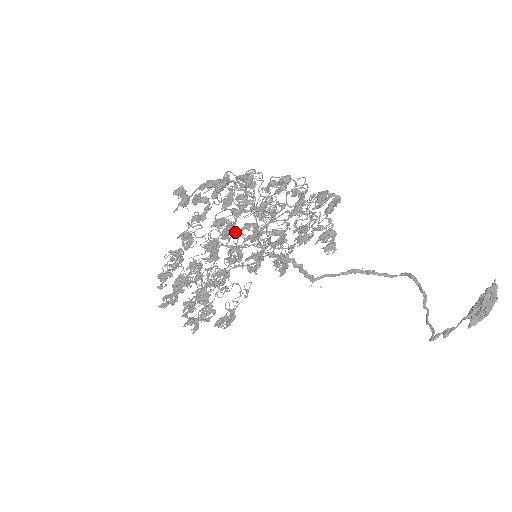
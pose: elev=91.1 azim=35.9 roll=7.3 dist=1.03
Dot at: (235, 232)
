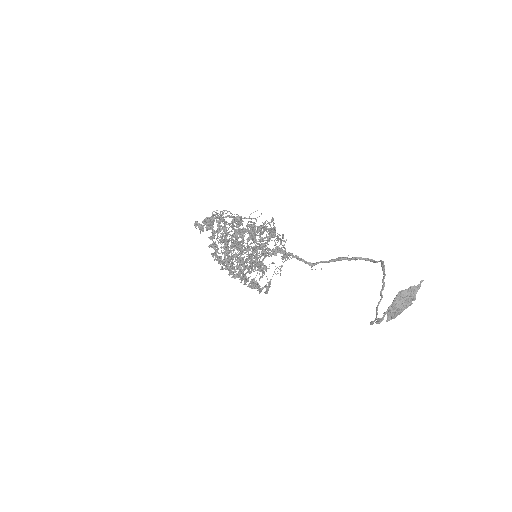
Dot at: occluded
